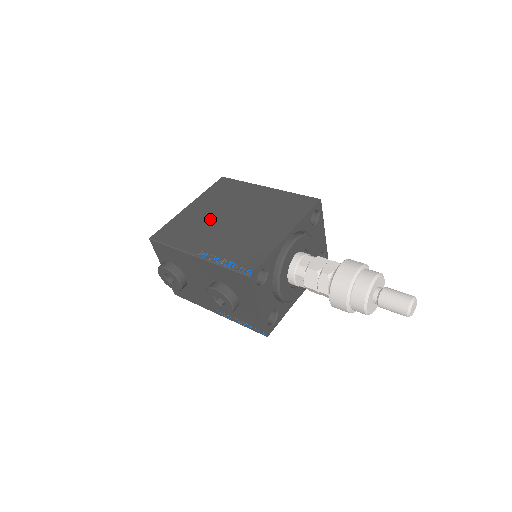
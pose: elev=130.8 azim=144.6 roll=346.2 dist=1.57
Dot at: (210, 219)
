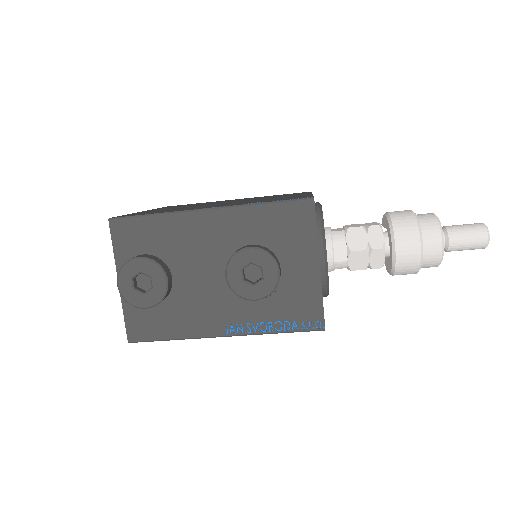
Dot at: occluded
